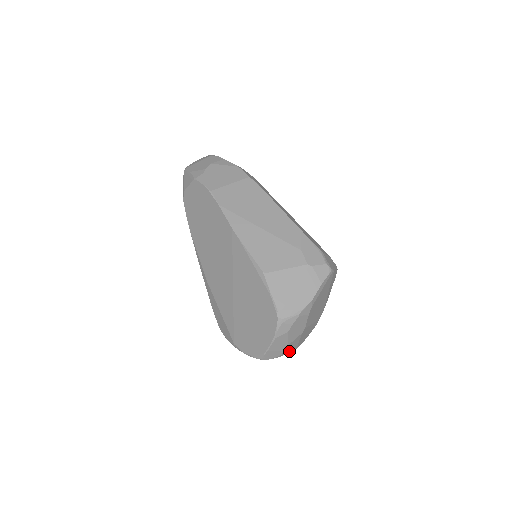
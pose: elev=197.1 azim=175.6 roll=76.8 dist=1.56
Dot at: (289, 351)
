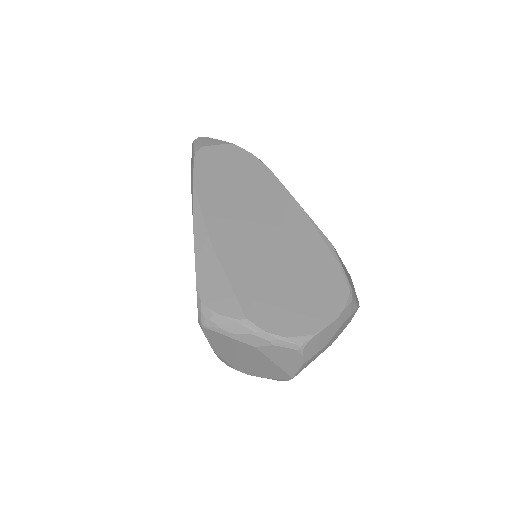
Dot at: (301, 368)
